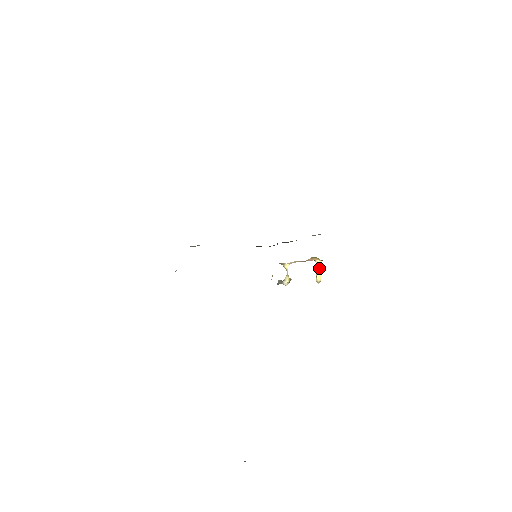
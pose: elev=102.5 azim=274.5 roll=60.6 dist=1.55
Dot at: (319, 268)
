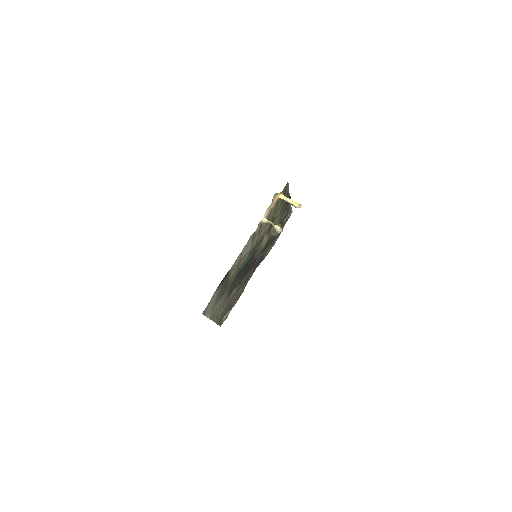
Dot at: (288, 199)
